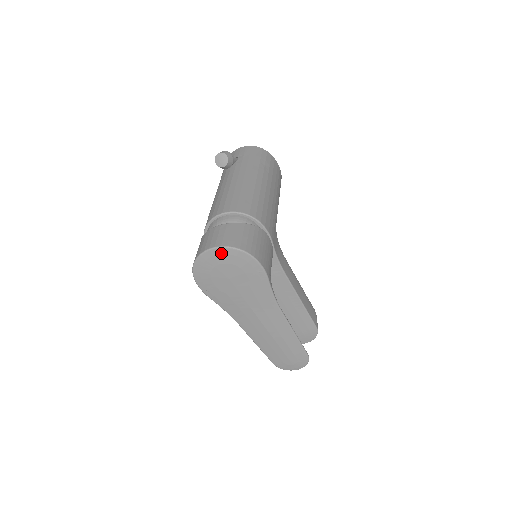
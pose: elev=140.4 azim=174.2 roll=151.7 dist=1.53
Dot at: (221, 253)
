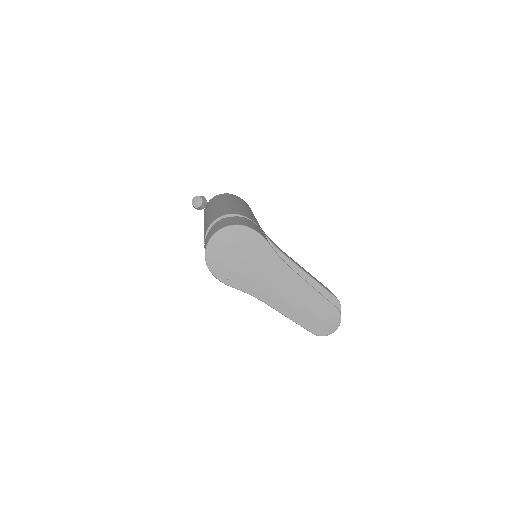
Dot at: (222, 235)
